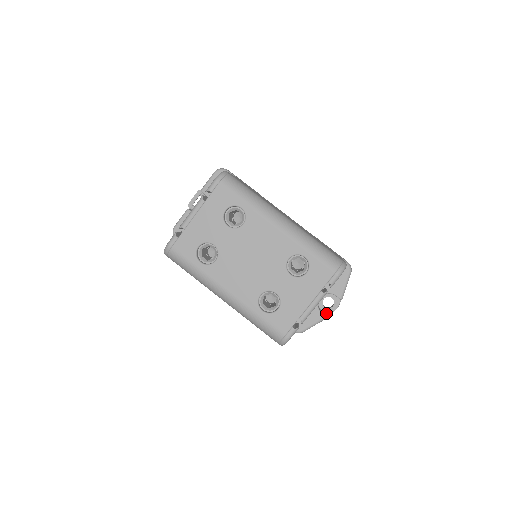
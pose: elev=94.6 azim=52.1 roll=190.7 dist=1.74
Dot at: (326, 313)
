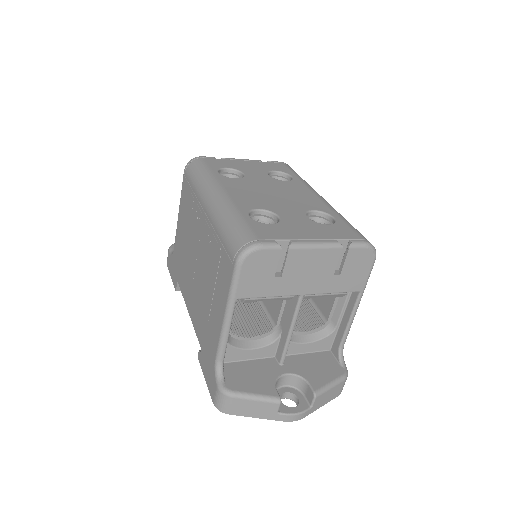
Dot at: occluded
